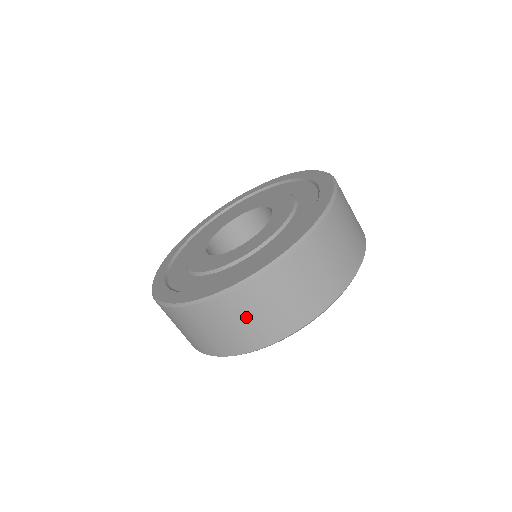
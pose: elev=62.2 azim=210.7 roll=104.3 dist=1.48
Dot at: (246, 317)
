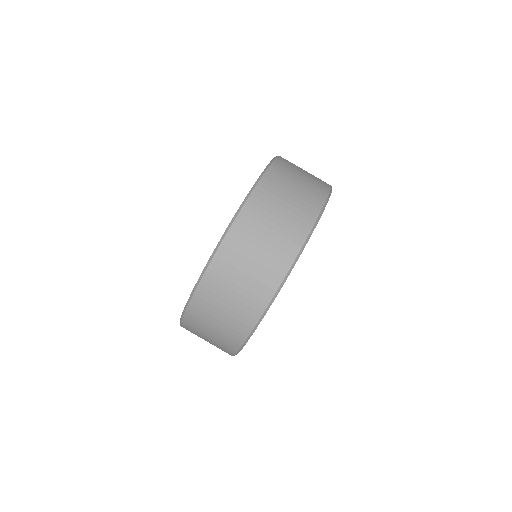
Dot at: (297, 177)
